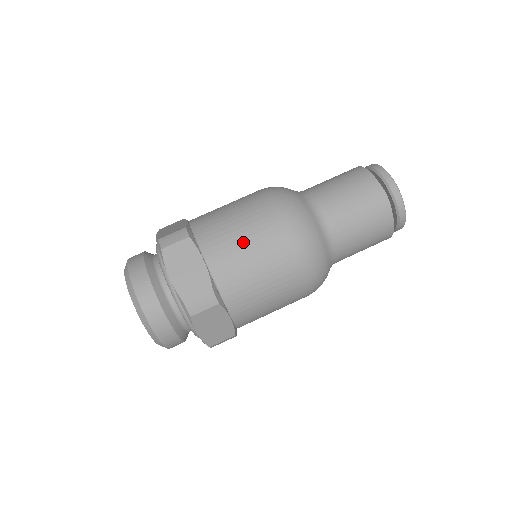
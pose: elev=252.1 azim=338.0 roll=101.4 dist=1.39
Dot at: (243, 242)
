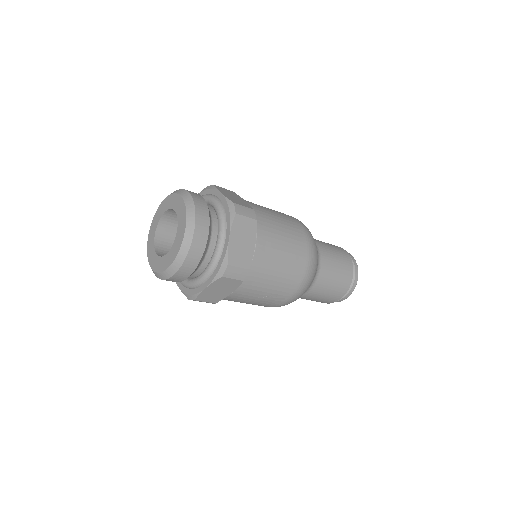
Dot at: (270, 210)
